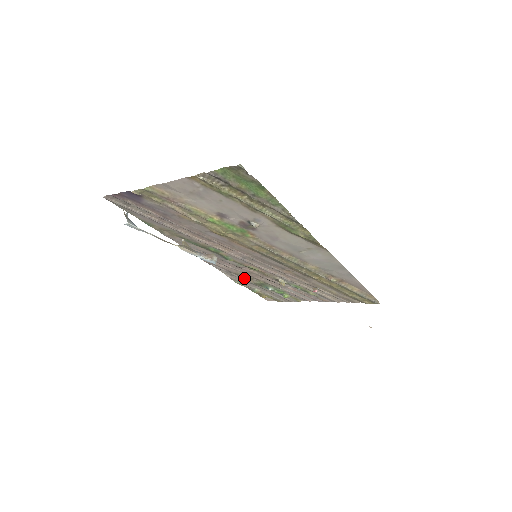
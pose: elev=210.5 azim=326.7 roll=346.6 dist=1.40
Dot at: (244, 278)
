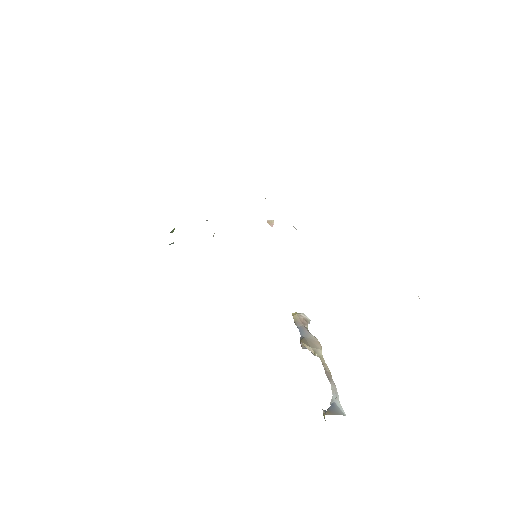
Dot at: occluded
